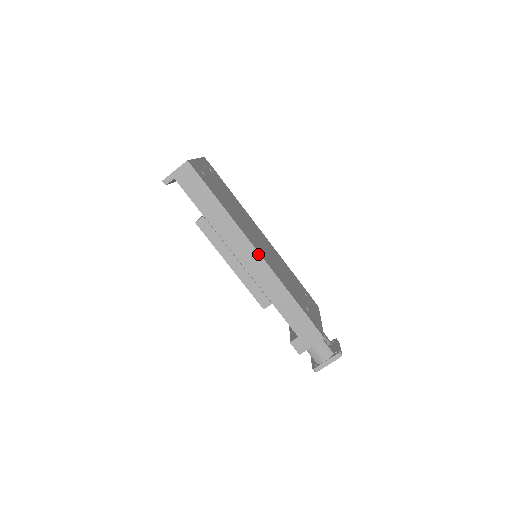
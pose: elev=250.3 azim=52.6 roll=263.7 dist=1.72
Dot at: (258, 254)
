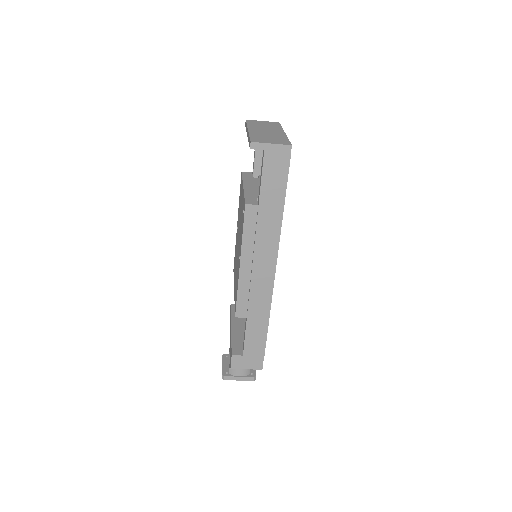
Dot at: (274, 272)
